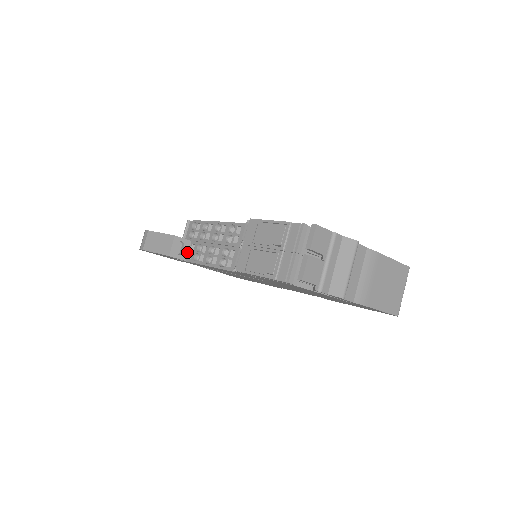
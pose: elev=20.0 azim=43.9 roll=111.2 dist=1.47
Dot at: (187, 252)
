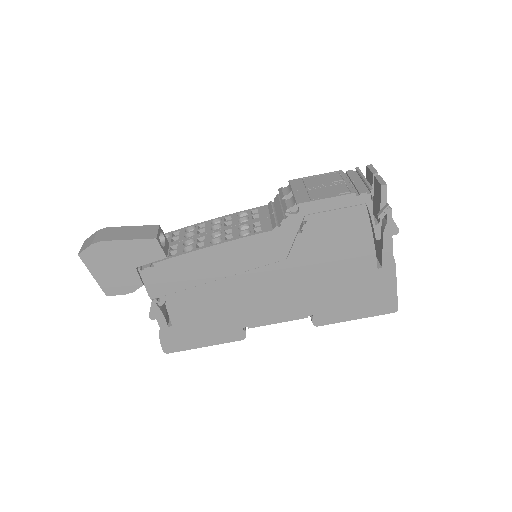
Dot at: (167, 250)
